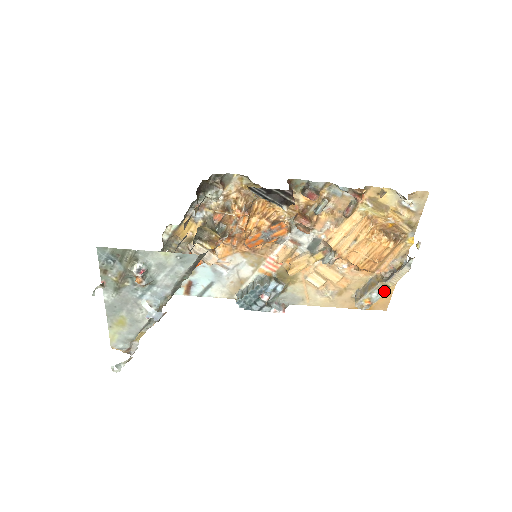
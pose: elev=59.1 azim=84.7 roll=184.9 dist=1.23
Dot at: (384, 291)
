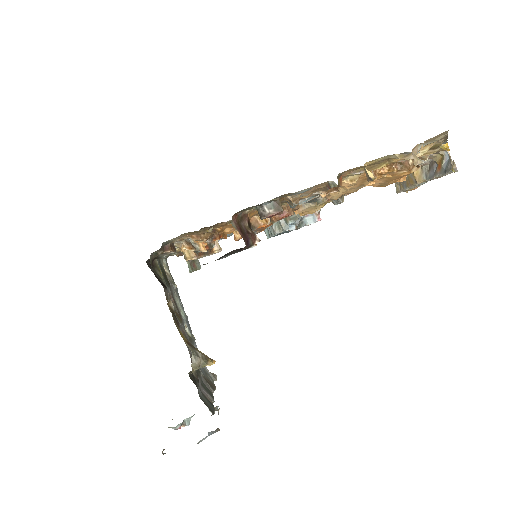
Dot at: occluded
